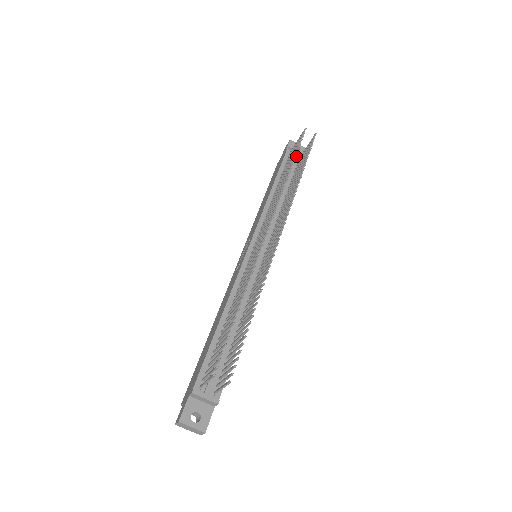
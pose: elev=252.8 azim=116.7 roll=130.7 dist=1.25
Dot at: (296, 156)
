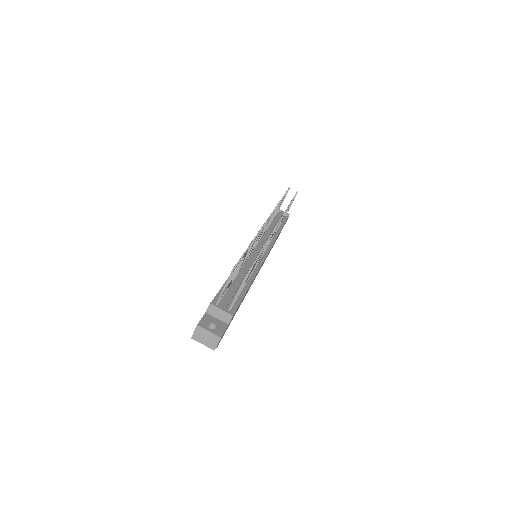
Dot at: (282, 213)
